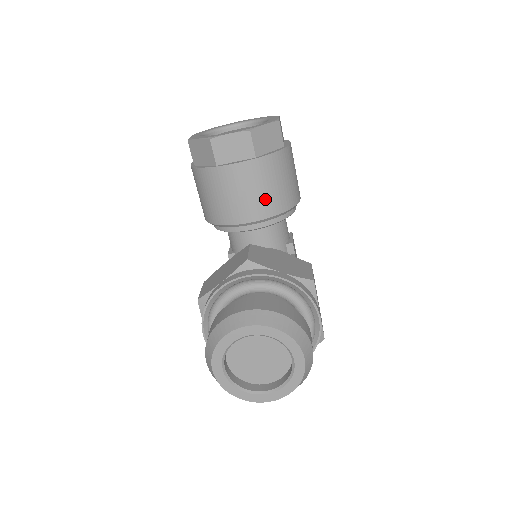
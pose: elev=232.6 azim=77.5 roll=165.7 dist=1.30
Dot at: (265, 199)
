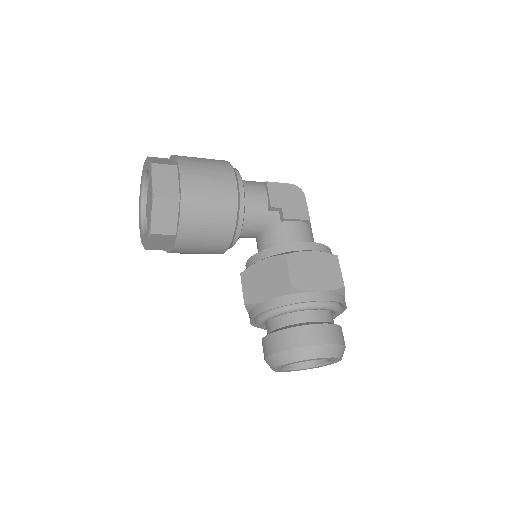
Dot at: (215, 238)
